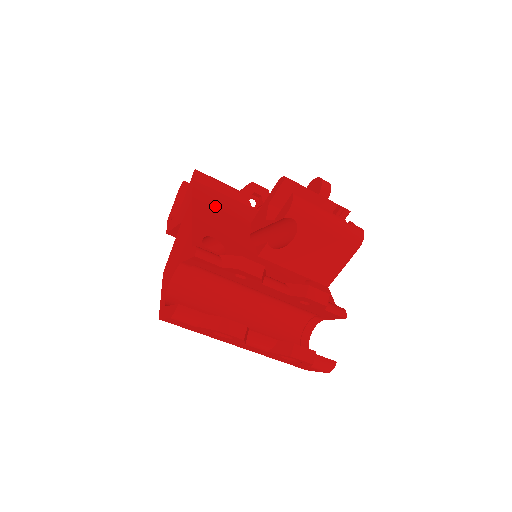
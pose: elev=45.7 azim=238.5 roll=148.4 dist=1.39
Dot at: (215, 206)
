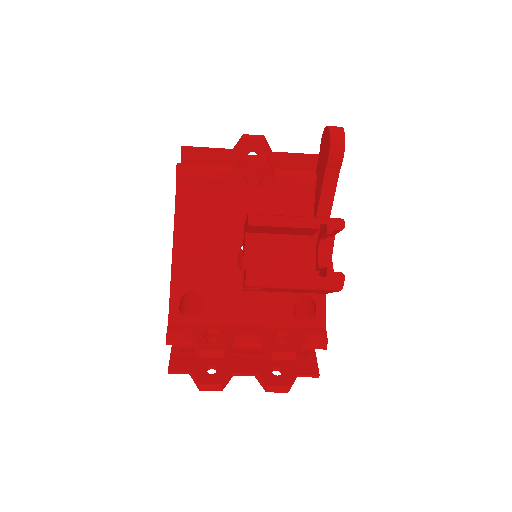
Dot at: (201, 221)
